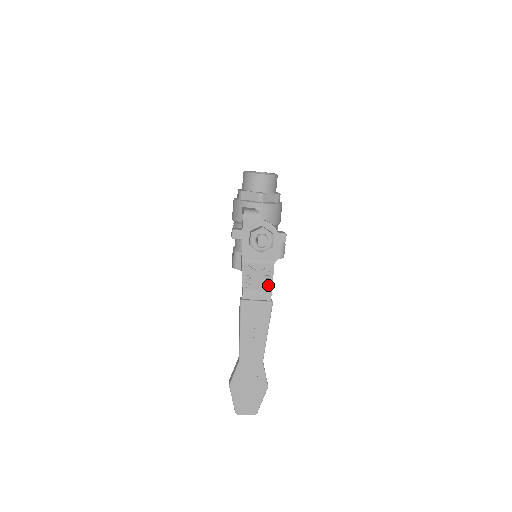
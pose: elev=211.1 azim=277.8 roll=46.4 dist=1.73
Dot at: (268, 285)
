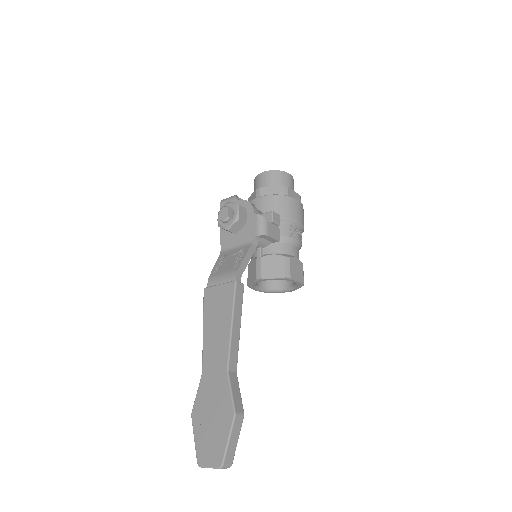
Dot at: (236, 265)
